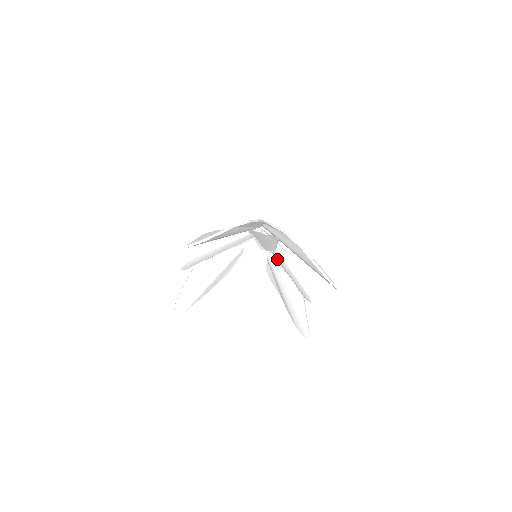
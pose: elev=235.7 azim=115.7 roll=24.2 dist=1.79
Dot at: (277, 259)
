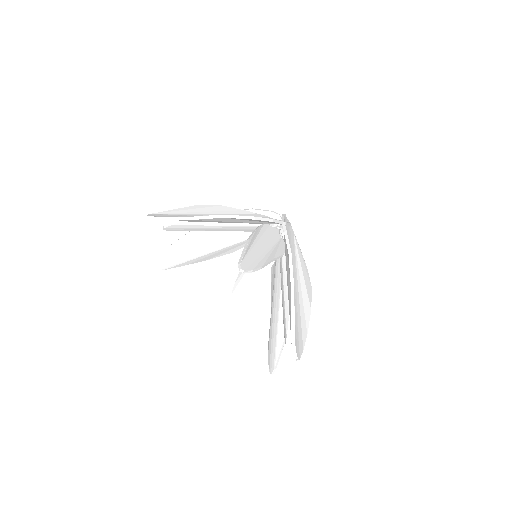
Dot at: occluded
